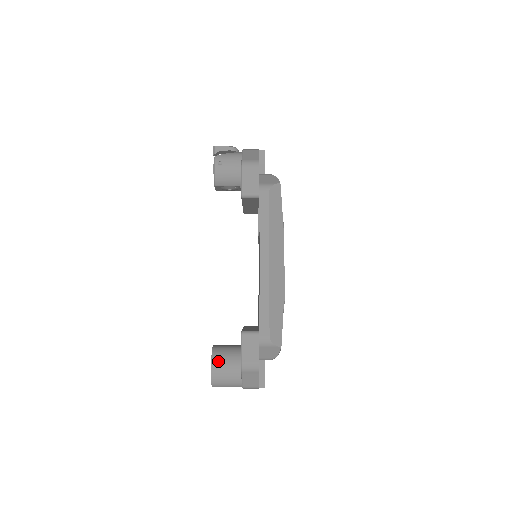
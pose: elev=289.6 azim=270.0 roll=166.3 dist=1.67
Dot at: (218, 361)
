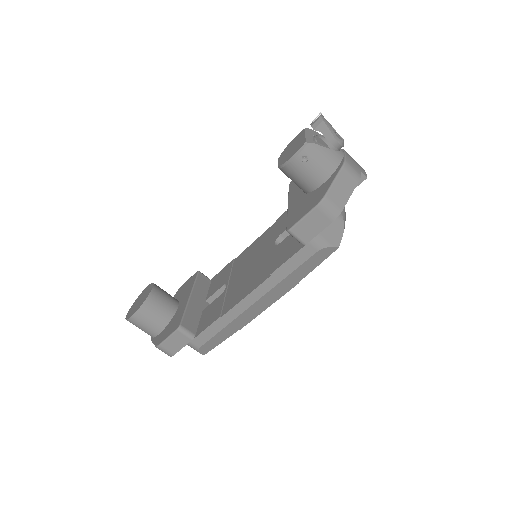
Dot at: (144, 314)
